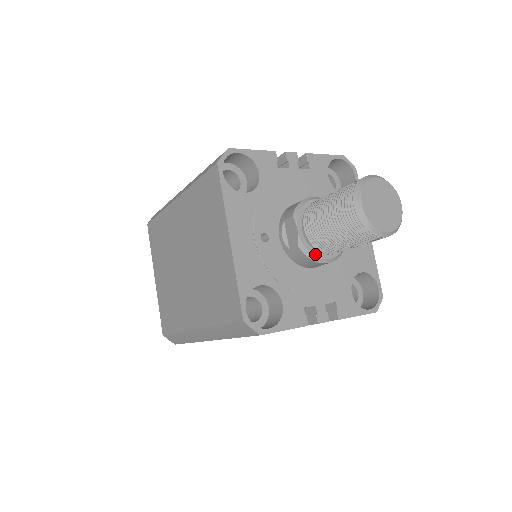
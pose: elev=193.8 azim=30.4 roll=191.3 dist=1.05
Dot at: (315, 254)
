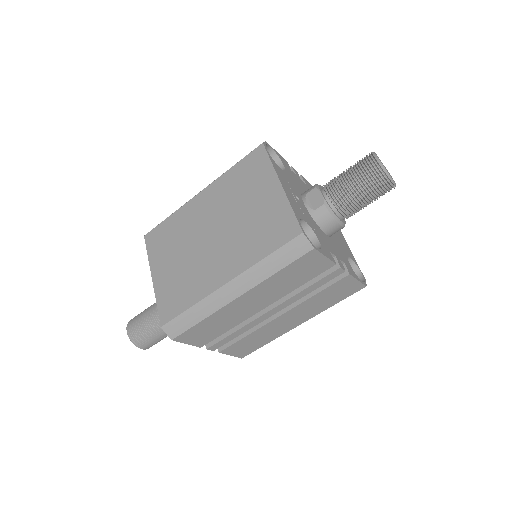
Dot at: (334, 213)
